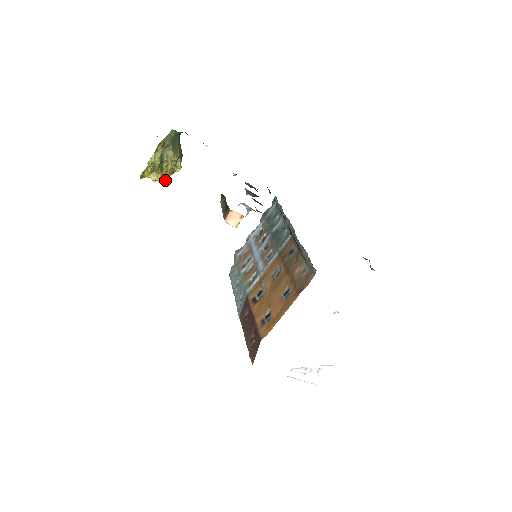
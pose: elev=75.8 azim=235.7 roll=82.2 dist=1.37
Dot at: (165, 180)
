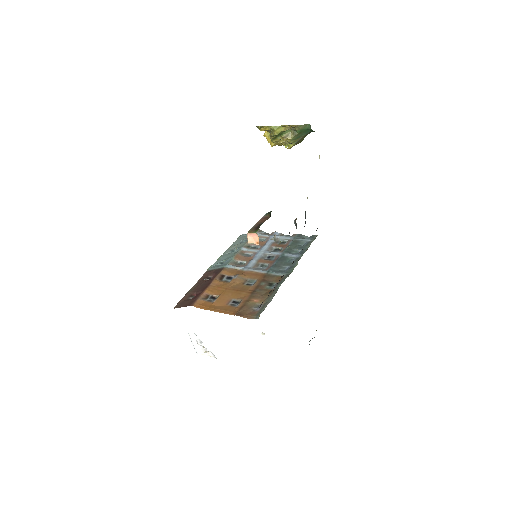
Dot at: (271, 144)
